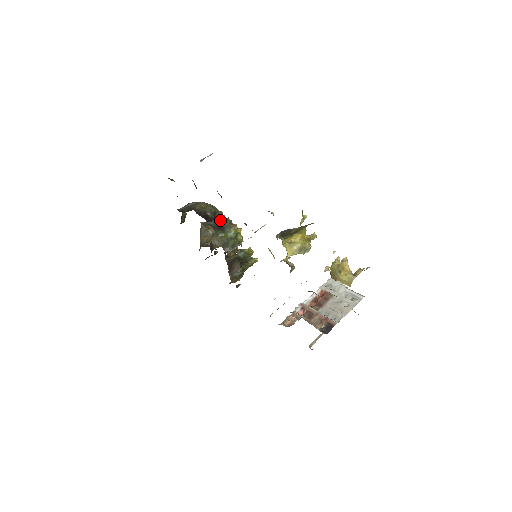
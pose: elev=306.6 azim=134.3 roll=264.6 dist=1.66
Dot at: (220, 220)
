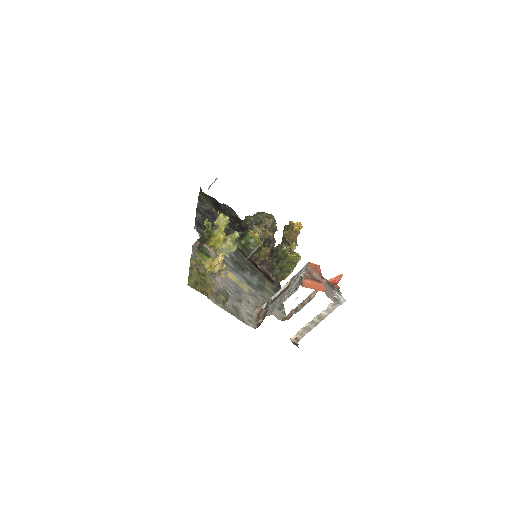
Dot at: (247, 228)
